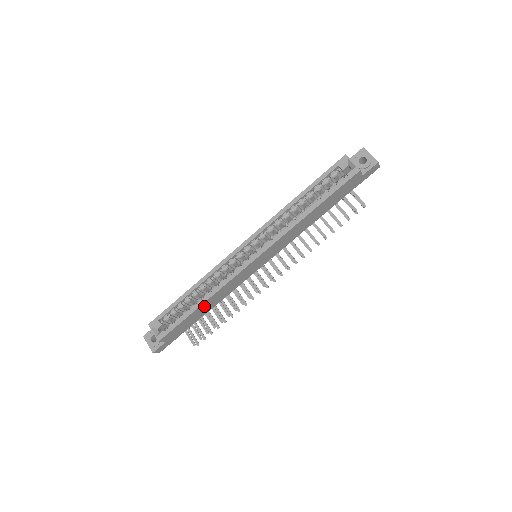
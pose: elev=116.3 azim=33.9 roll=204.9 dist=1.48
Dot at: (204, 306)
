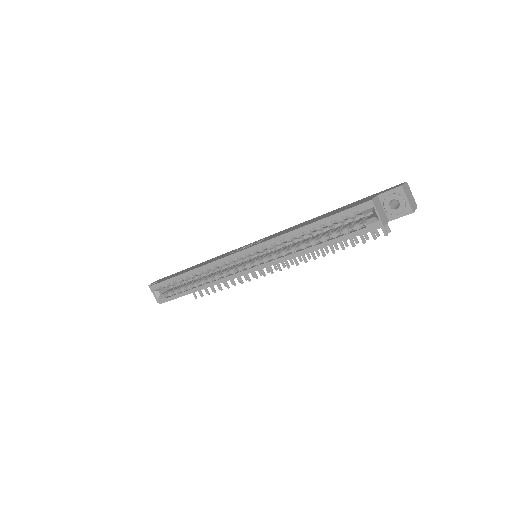
Dot at: occluded
